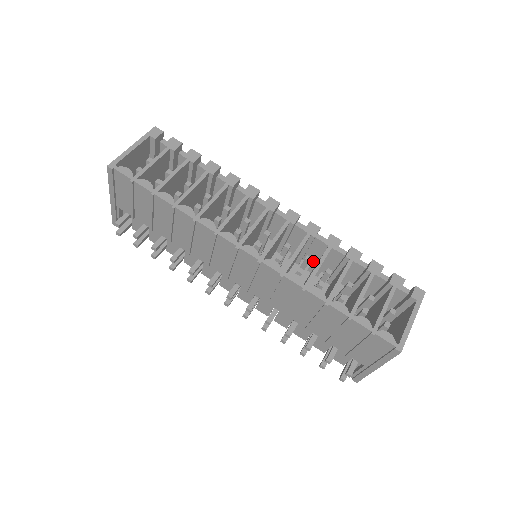
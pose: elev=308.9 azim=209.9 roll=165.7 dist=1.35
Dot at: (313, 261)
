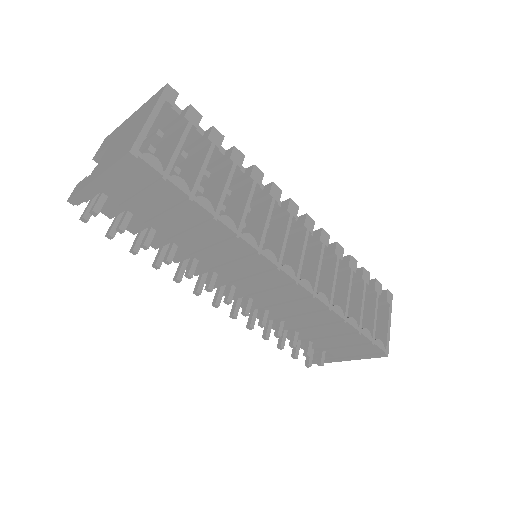
Dot at: occluded
